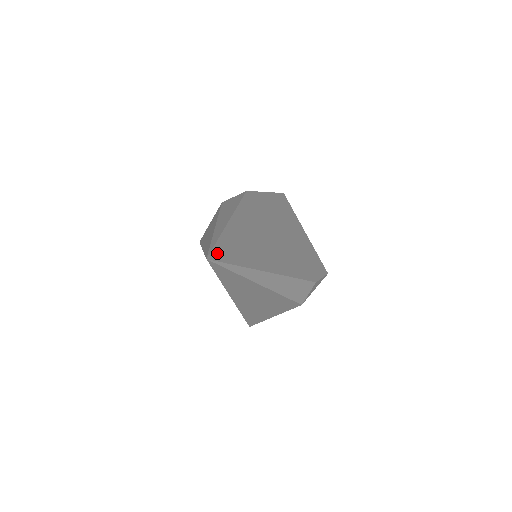
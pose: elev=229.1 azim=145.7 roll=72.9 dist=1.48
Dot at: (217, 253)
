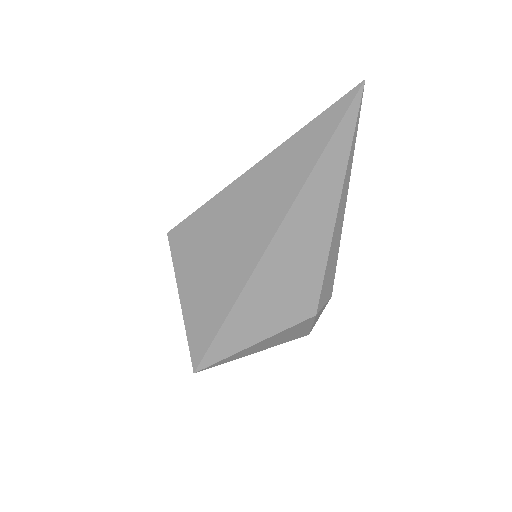
Dot at: occluded
